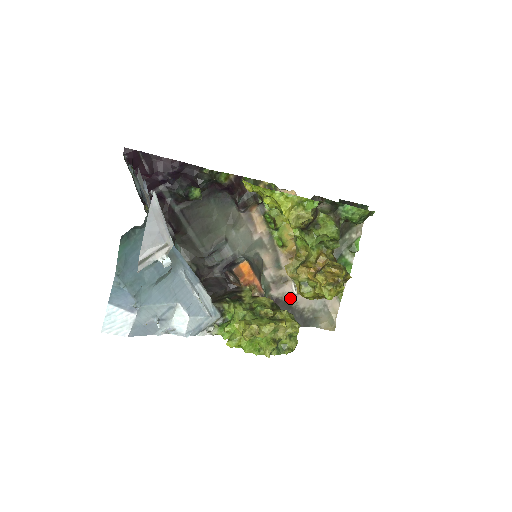
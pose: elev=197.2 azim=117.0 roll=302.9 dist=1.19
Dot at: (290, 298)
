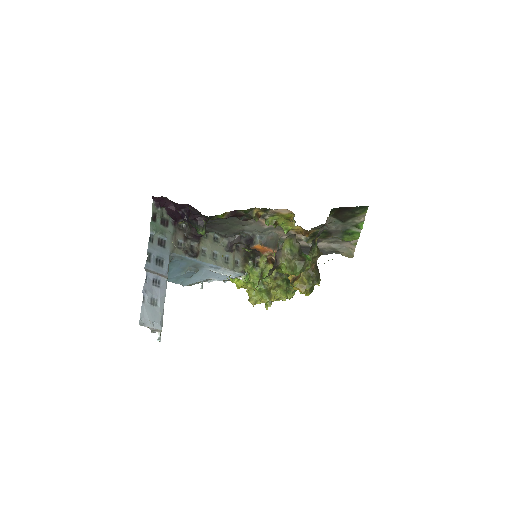
Dot at: occluded
